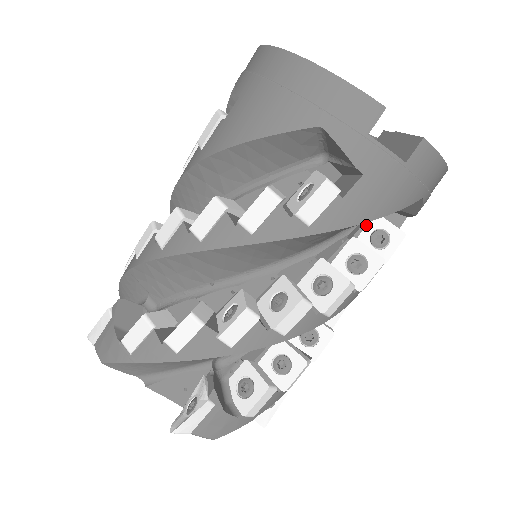
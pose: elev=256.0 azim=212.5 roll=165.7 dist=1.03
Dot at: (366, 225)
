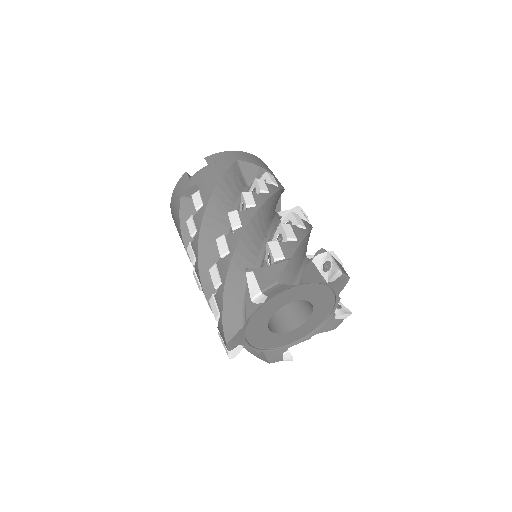
Dot at: occluded
